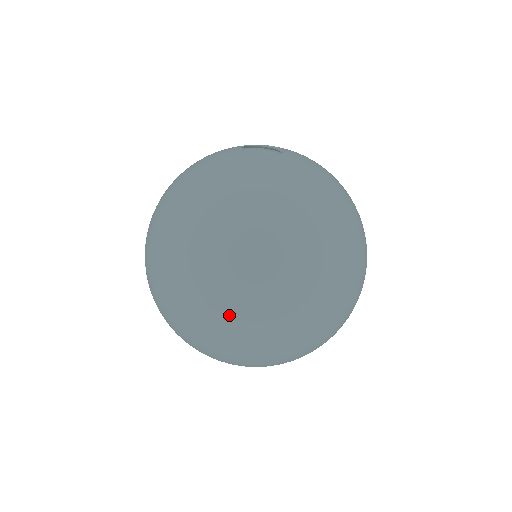
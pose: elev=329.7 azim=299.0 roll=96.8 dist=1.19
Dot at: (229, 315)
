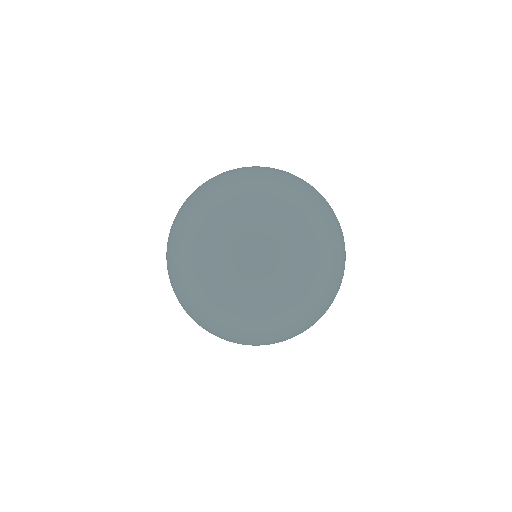
Dot at: occluded
